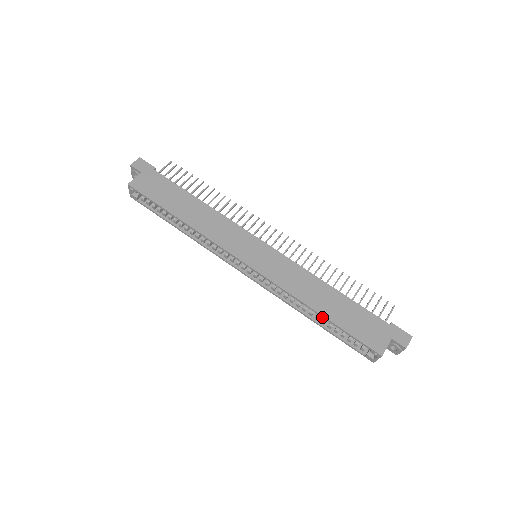
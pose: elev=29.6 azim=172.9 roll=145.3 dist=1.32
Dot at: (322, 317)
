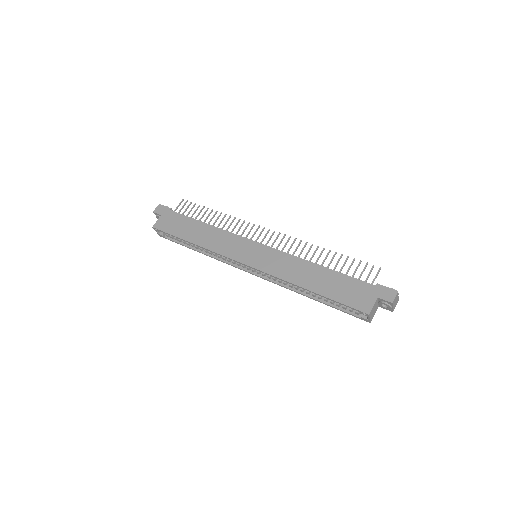
Dot at: occluded
